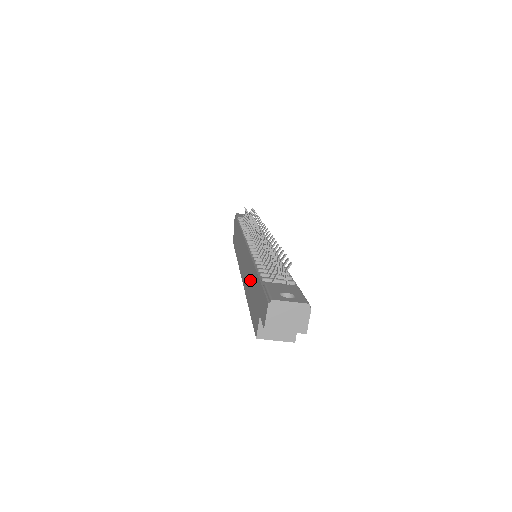
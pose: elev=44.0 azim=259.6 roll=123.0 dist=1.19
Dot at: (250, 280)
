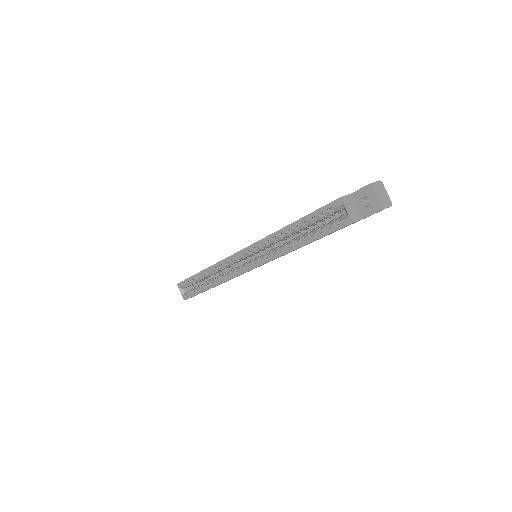
Dot at: occluded
